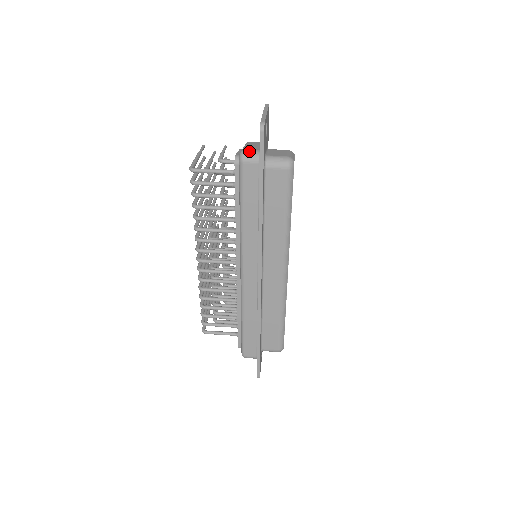
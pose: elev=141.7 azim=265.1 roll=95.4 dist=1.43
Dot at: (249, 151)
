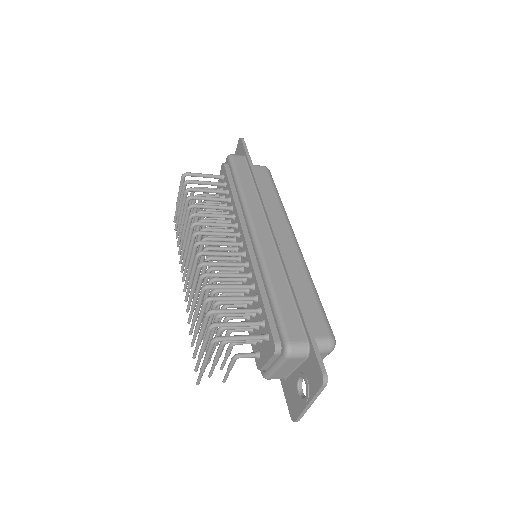
Dot at: occluded
